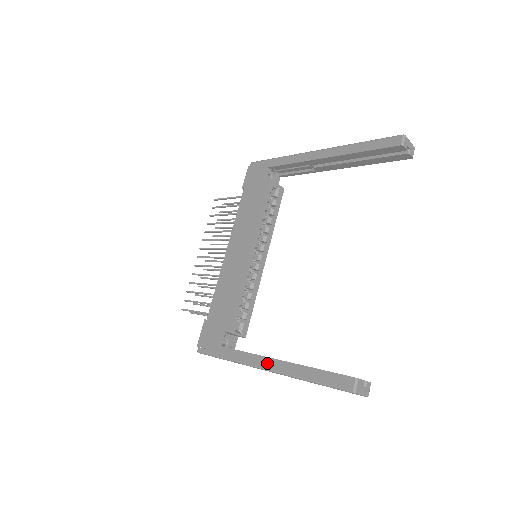
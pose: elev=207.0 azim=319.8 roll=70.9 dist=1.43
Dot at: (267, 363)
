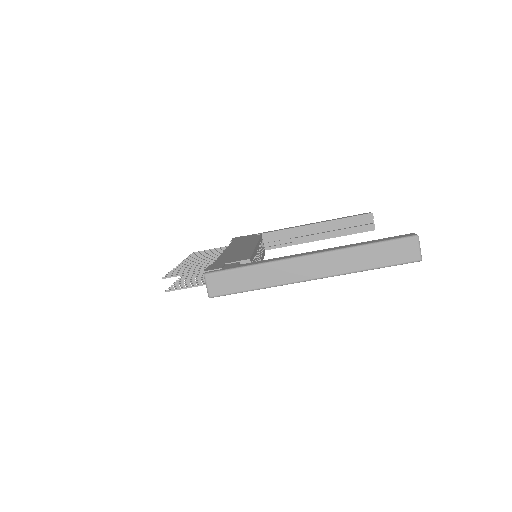
Dot at: (312, 252)
